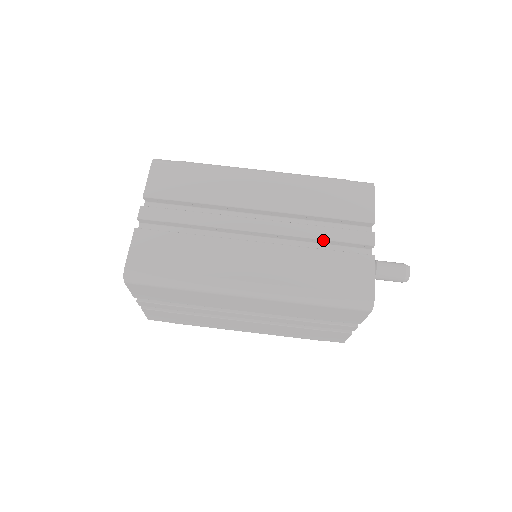
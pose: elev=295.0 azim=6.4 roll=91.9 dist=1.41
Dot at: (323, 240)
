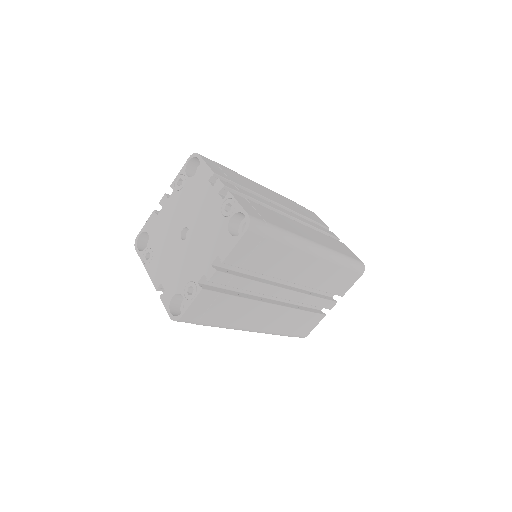
Dot at: (320, 231)
